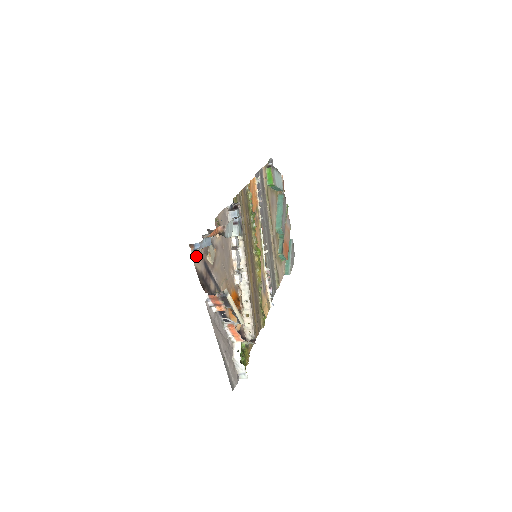
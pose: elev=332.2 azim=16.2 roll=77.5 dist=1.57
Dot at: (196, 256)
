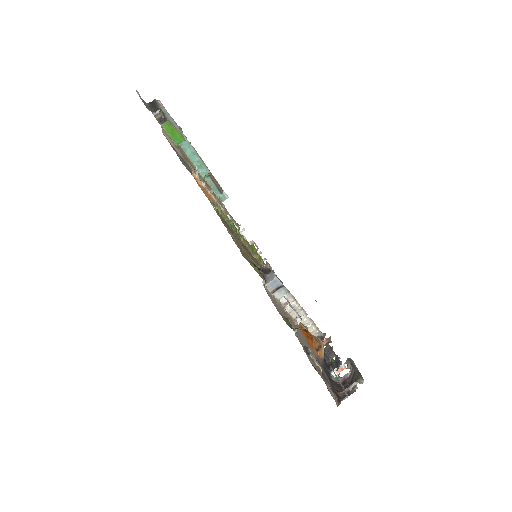
Dot at: (331, 395)
